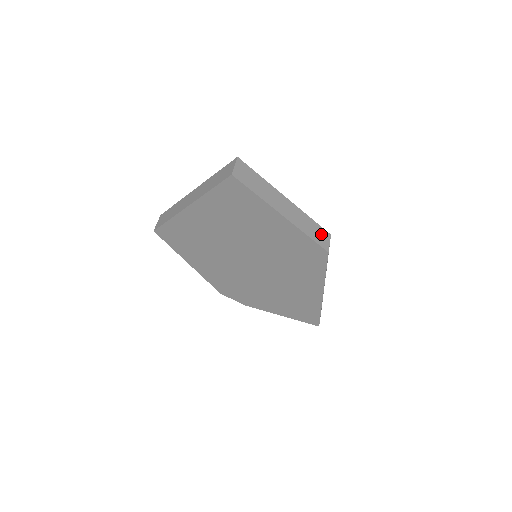
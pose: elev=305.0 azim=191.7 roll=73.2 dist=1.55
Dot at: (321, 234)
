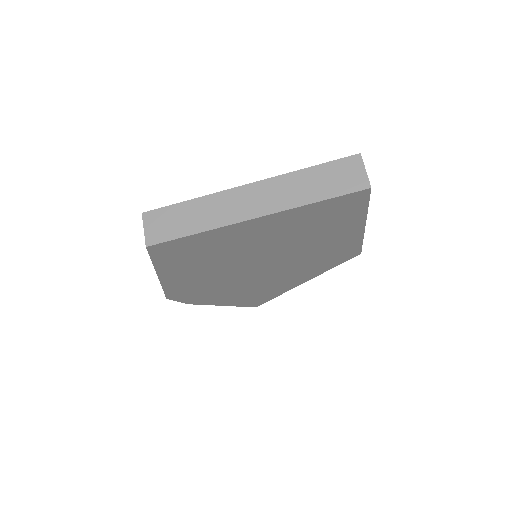
Dot at: occluded
